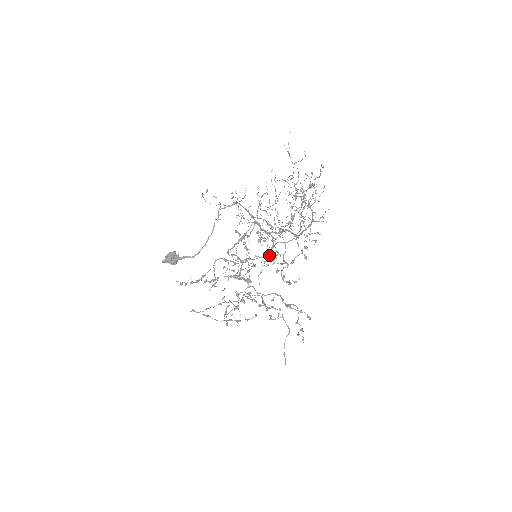
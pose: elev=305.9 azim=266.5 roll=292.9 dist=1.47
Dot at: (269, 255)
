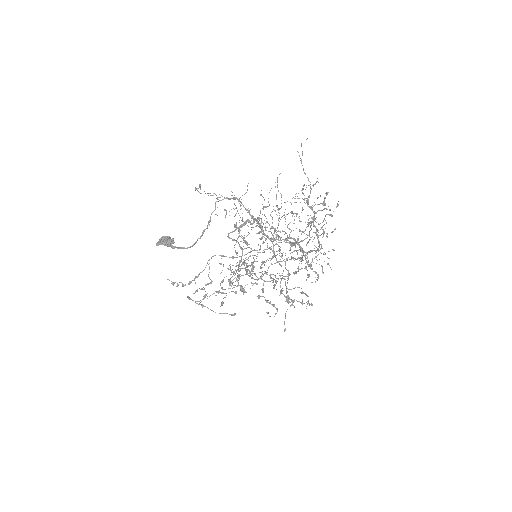
Dot at: occluded
